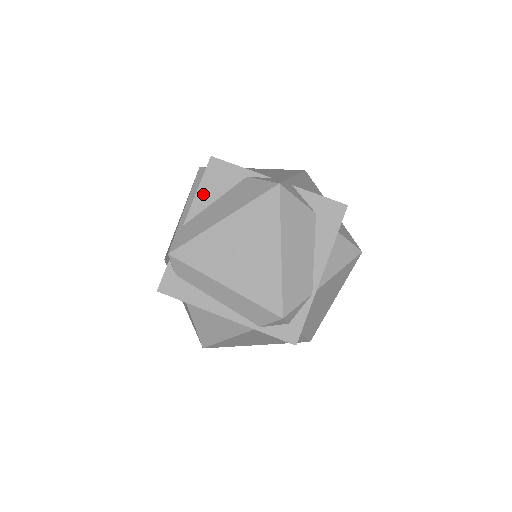
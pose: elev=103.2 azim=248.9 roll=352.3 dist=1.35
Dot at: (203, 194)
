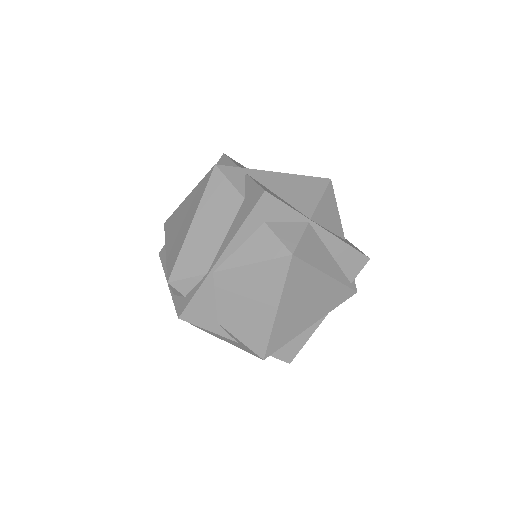
Dot at: occluded
